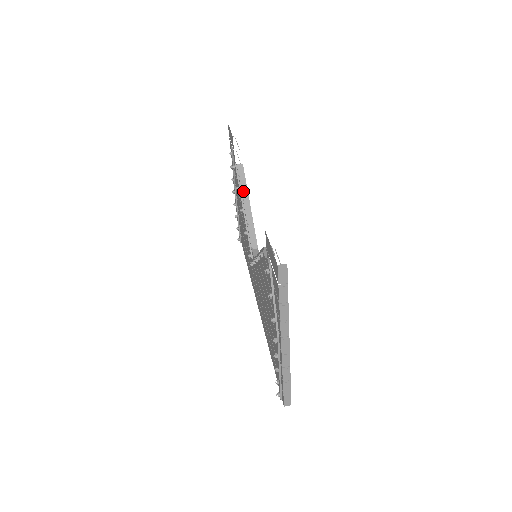
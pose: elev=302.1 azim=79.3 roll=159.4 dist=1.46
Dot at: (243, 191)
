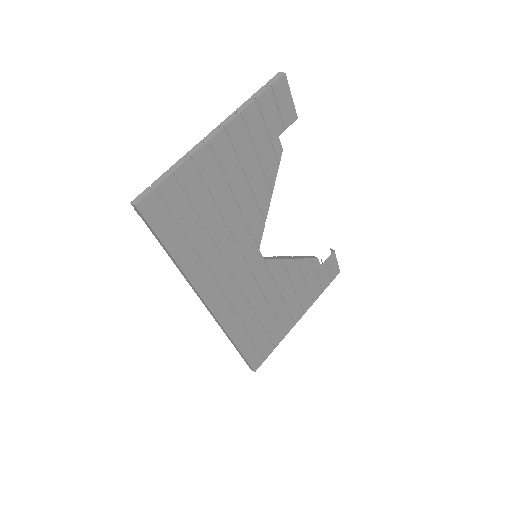
Dot at: (299, 257)
